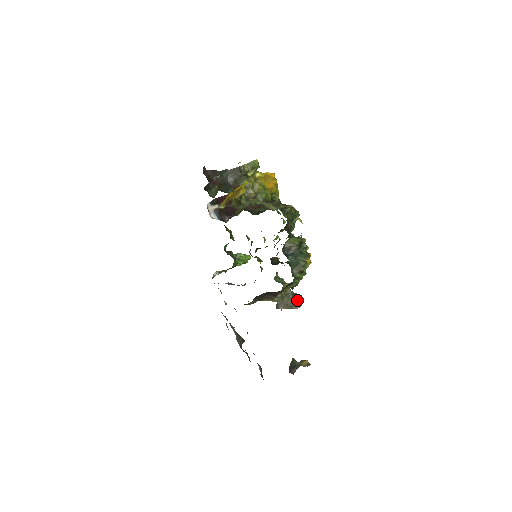
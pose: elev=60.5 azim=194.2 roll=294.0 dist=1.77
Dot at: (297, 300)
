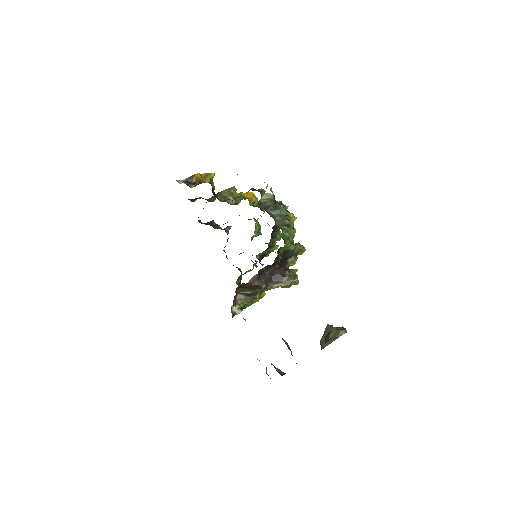
Dot at: occluded
